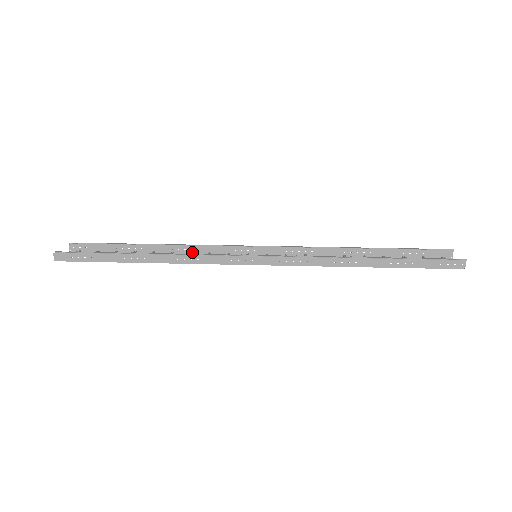
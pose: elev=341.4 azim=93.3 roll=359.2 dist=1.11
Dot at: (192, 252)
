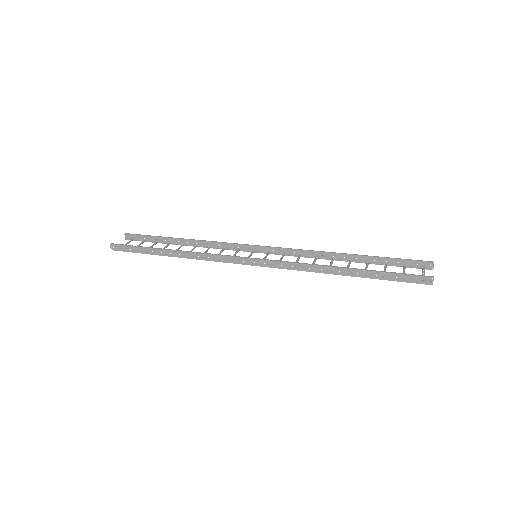
Dot at: (211, 247)
